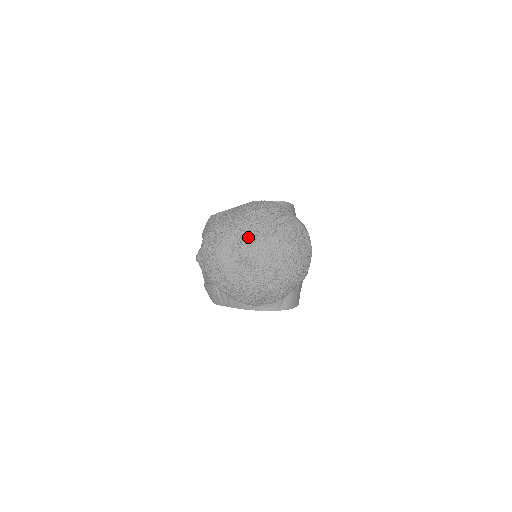
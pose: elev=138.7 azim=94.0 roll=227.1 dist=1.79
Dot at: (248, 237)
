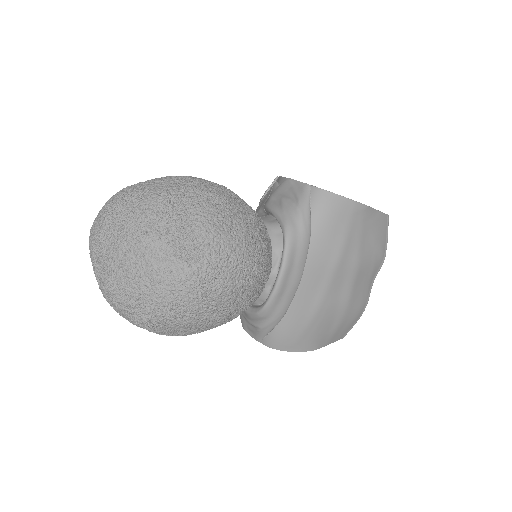
Dot at: (109, 227)
